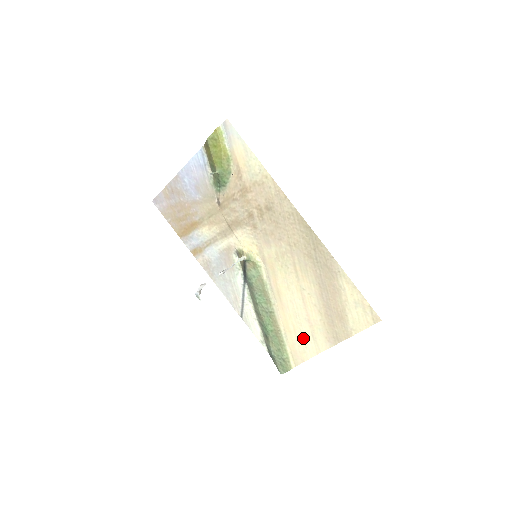
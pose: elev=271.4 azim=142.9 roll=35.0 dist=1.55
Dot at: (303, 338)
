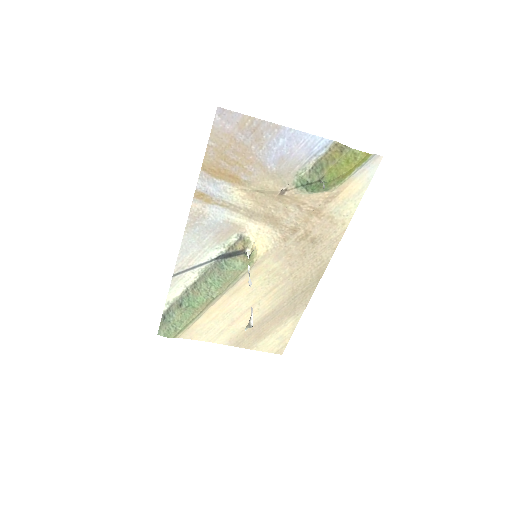
Dot at: (213, 327)
